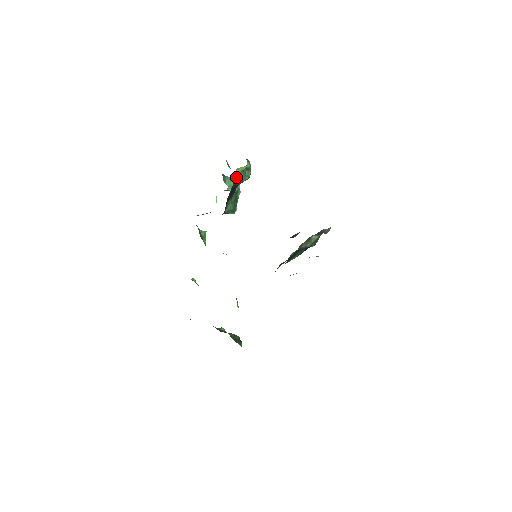
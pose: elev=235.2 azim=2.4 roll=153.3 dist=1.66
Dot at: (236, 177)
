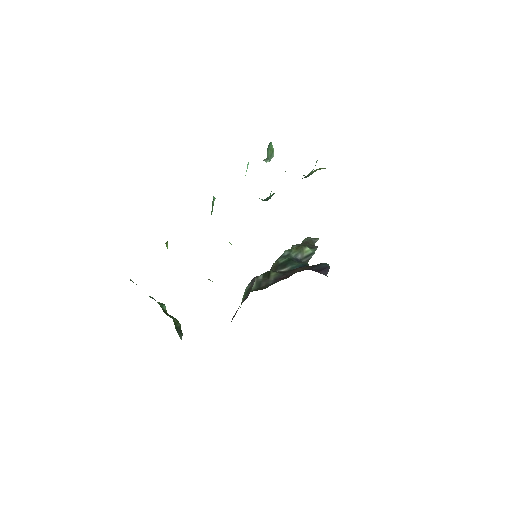
Dot at: (308, 174)
